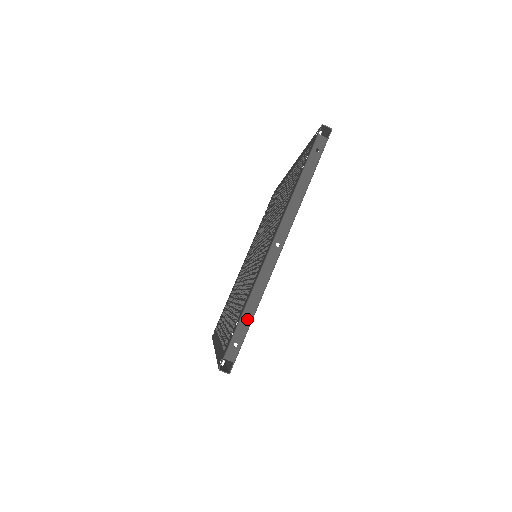
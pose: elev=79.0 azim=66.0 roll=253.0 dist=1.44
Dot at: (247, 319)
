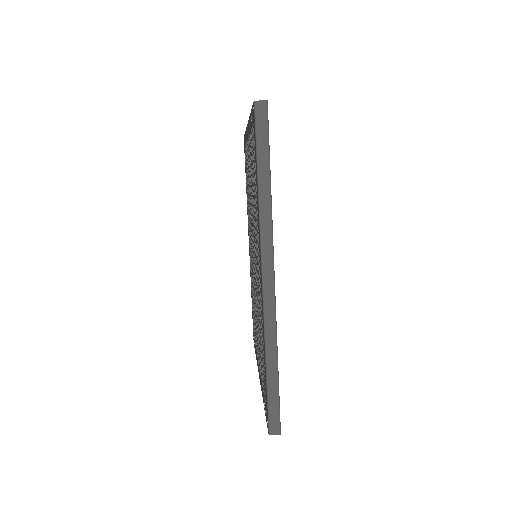
Dot at: occluded
